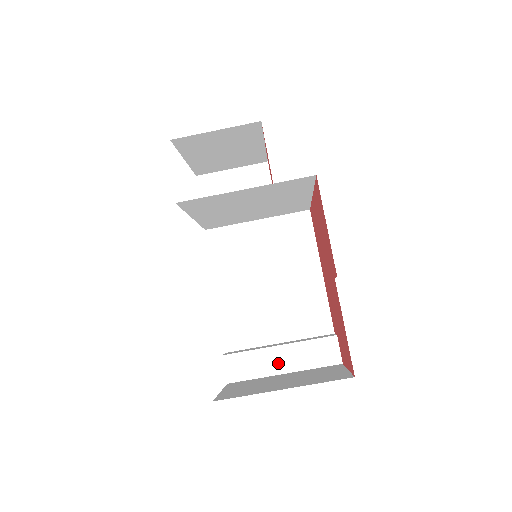
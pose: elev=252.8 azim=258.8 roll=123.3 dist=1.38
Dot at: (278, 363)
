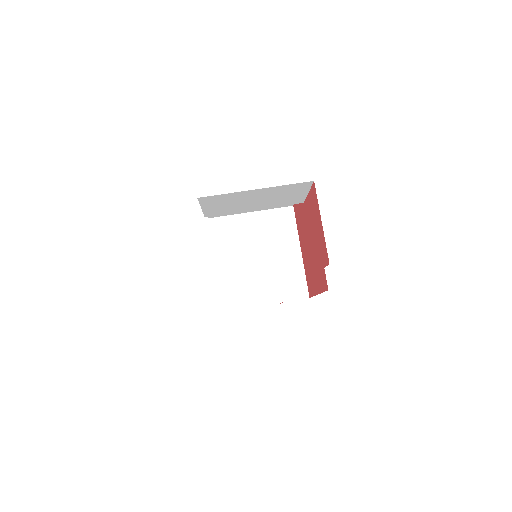
Dot at: occluded
